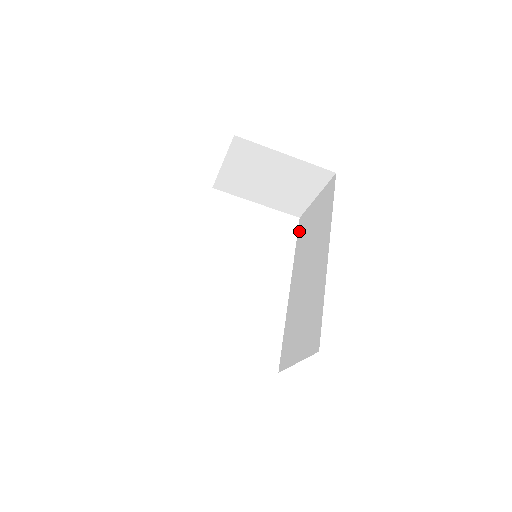
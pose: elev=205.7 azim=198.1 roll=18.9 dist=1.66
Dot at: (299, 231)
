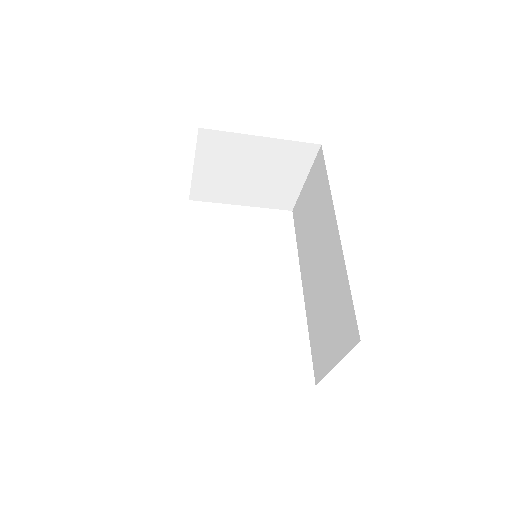
Dot at: (296, 224)
